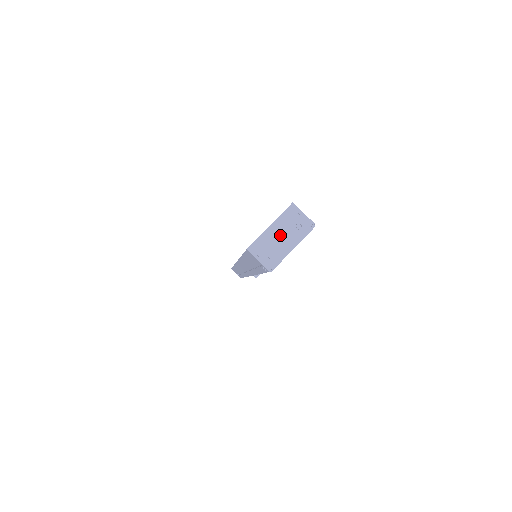
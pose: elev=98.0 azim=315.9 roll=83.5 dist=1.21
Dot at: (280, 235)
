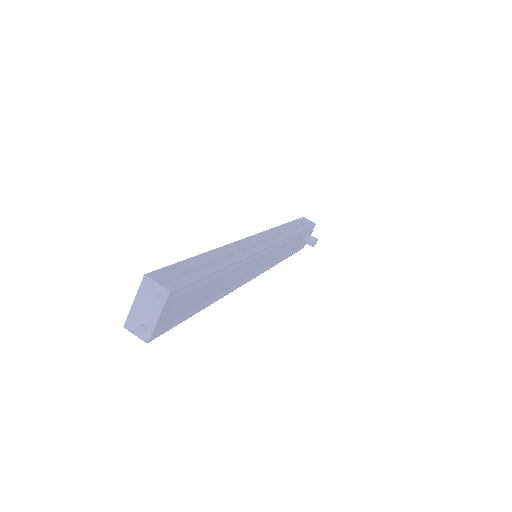
Dot at: (144, 308)
